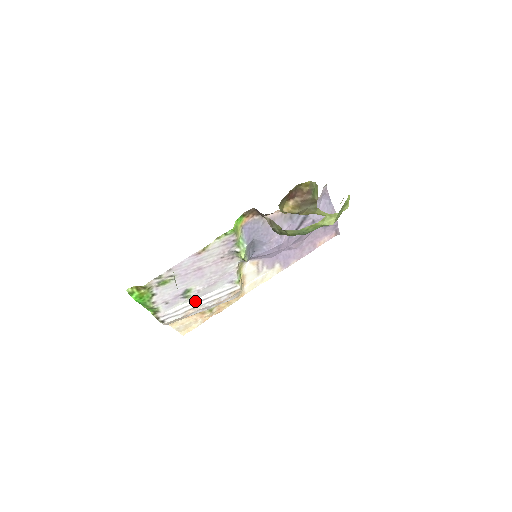
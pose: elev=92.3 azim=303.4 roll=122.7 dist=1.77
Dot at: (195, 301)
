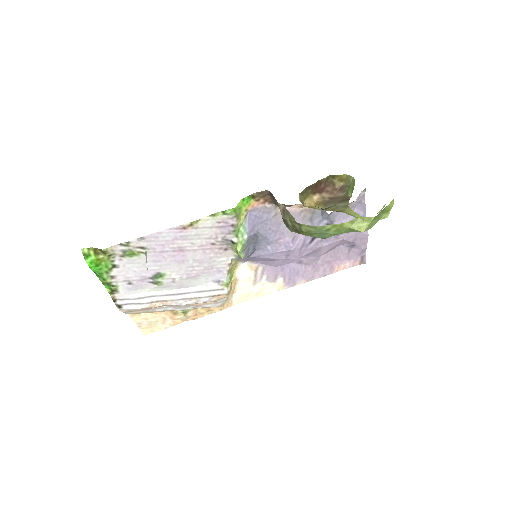
Dot at: (167, 292)
